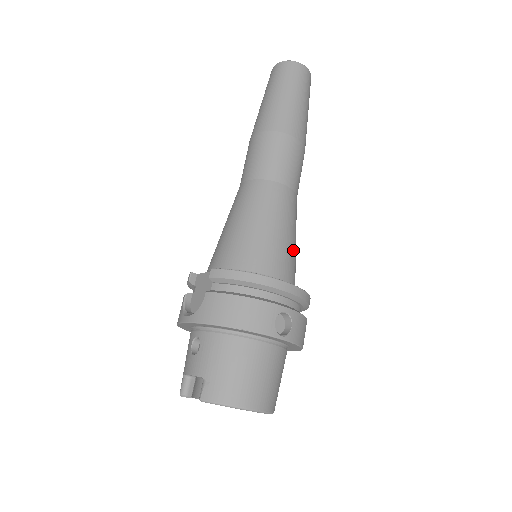
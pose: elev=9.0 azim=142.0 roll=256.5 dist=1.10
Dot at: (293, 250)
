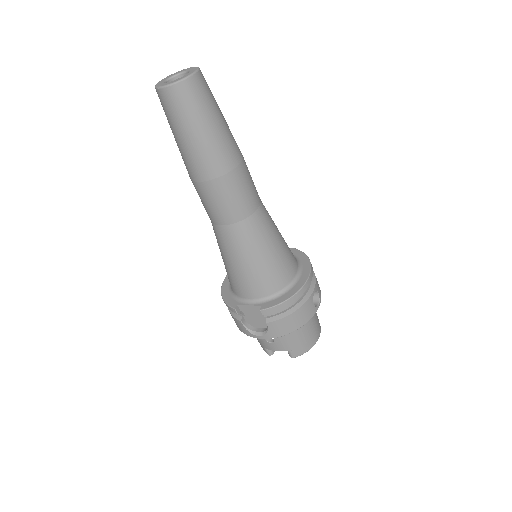
Dot at: (284, 242)
